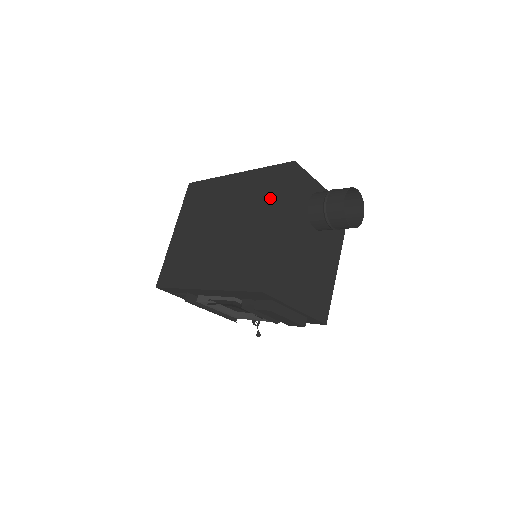
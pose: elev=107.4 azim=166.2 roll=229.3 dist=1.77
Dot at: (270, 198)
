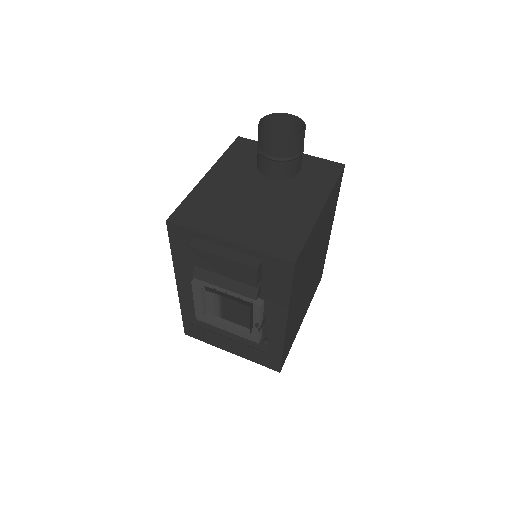
Dot at: occluded
